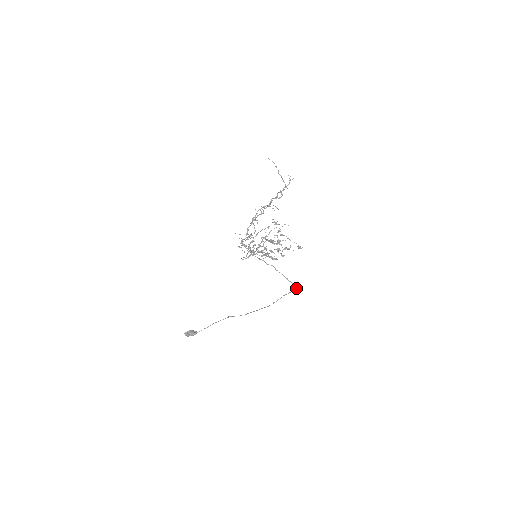
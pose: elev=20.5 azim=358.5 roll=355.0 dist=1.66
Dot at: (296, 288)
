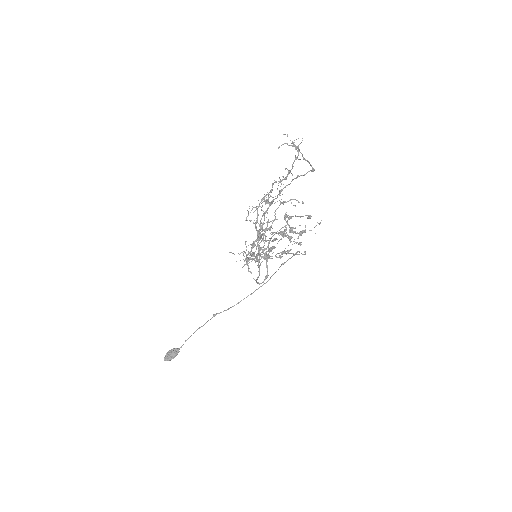
Dot at: (297, 252)
